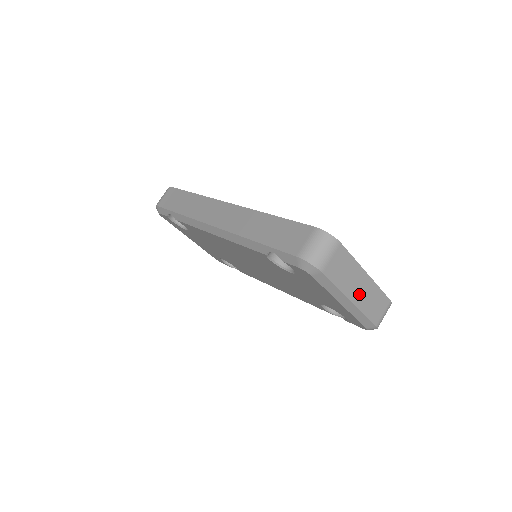
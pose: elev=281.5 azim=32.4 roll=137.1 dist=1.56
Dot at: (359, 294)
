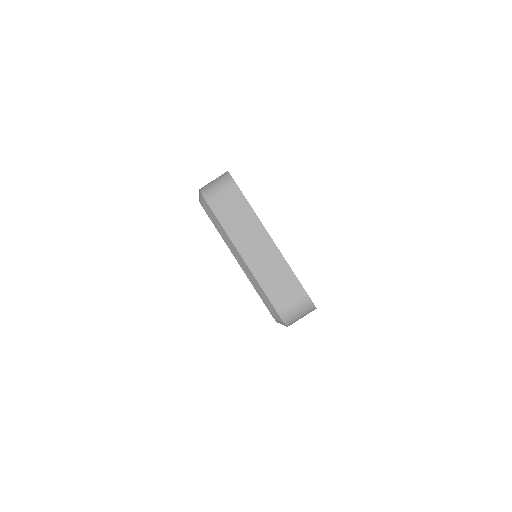
Dot at: (255, 255)
